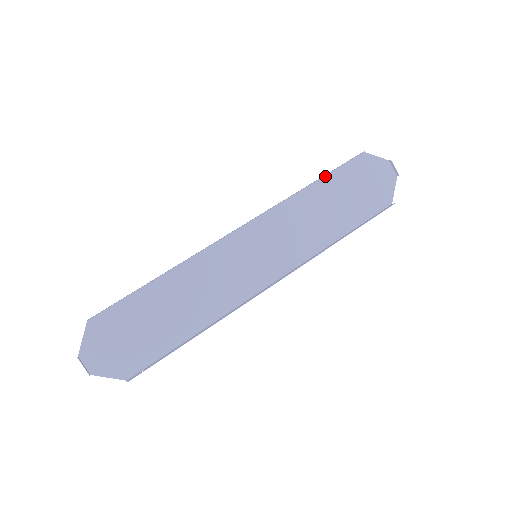
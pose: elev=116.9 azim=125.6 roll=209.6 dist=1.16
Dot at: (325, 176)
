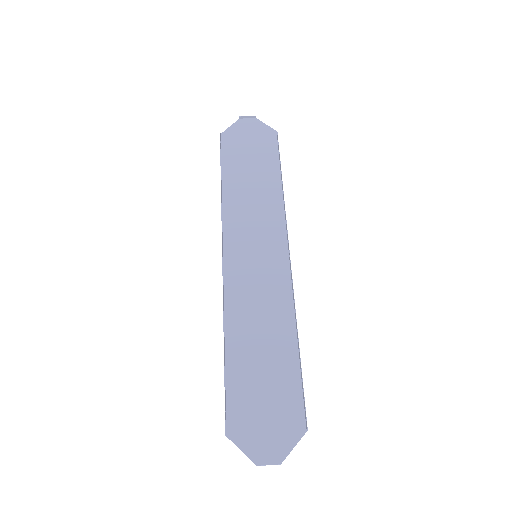
Dot at: (222, 171)
